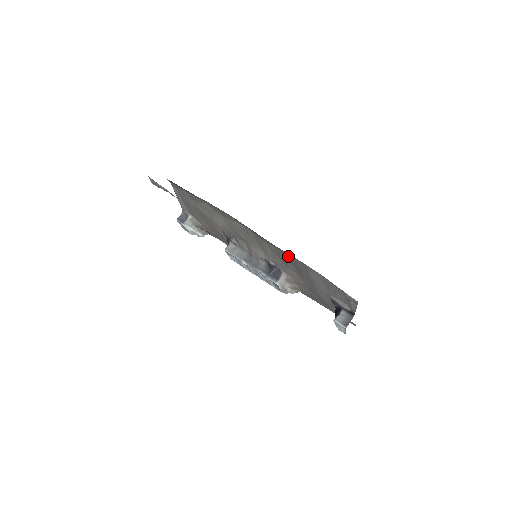
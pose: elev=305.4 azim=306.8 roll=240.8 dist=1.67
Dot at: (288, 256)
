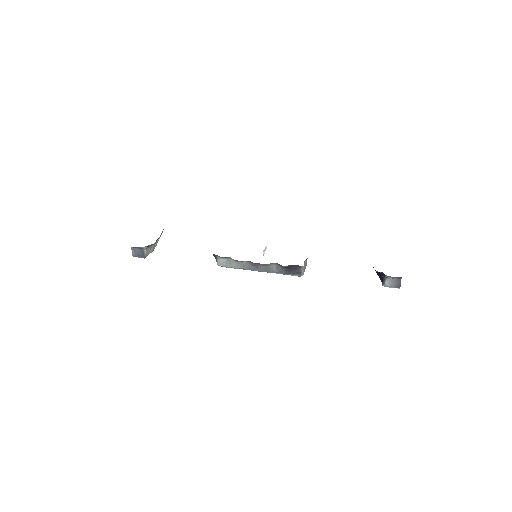
Dot at: occluded
